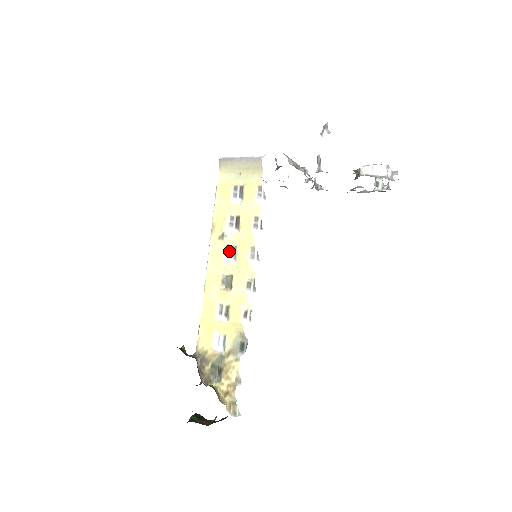
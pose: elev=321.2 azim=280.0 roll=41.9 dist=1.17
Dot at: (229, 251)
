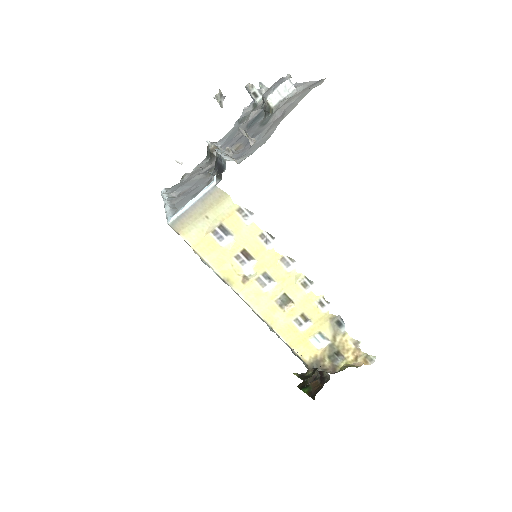
Dot at: (263, 282)
